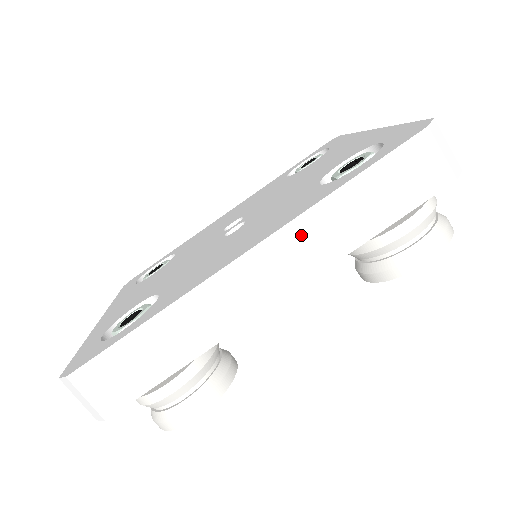
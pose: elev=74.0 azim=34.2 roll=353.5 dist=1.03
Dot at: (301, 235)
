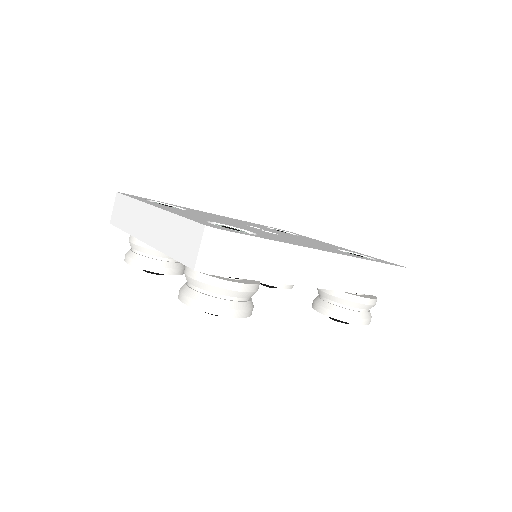
Dot at: (351, 267)
